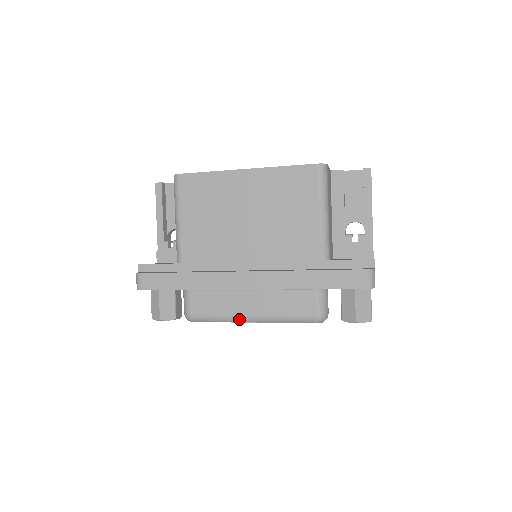
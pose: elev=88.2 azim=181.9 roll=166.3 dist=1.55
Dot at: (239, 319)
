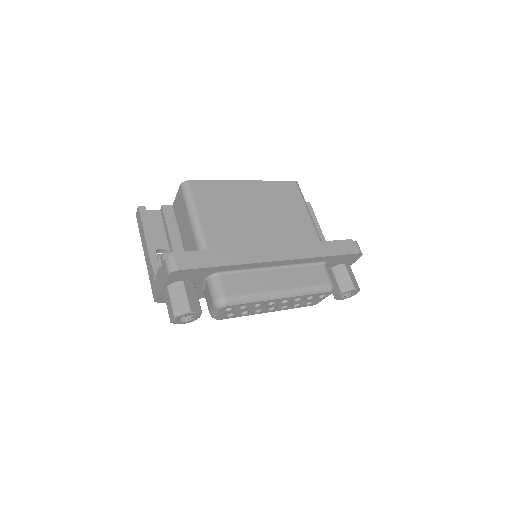
Dot at: (271, 295)
